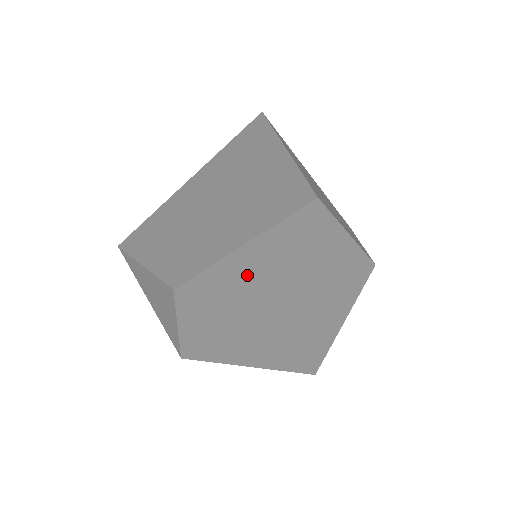
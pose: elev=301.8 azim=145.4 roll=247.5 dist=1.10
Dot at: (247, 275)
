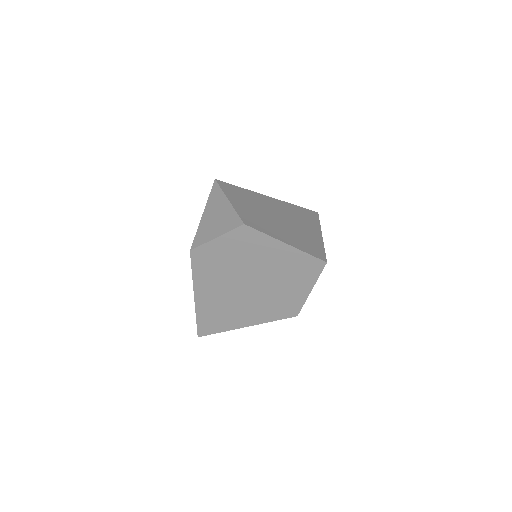
Dot at: (267, 255)
